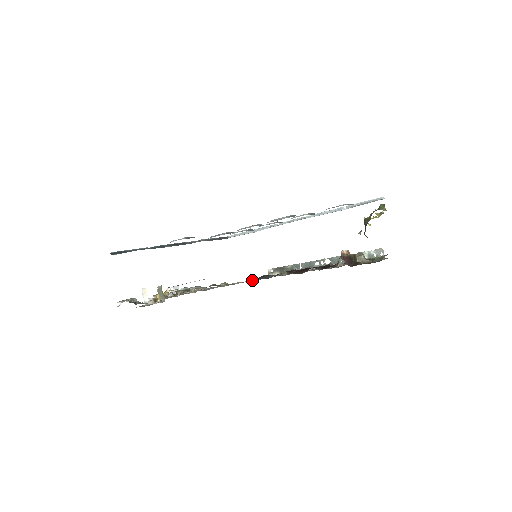
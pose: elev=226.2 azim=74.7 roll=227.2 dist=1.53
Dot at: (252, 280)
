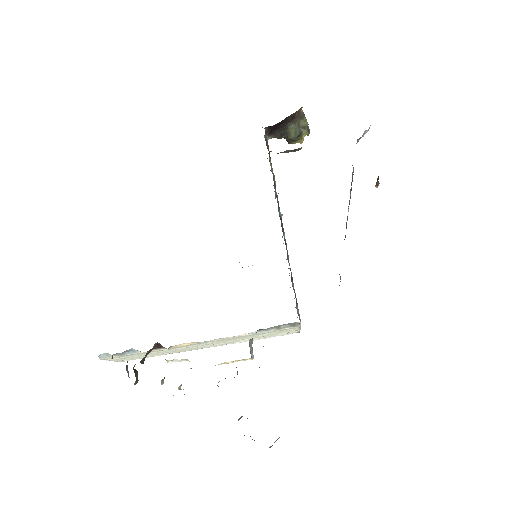
Dot at: occluded
